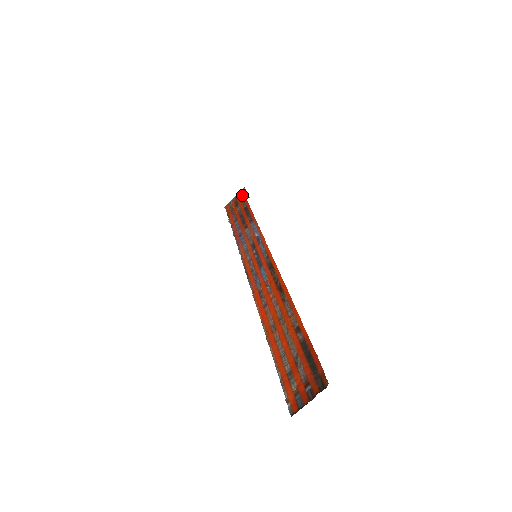
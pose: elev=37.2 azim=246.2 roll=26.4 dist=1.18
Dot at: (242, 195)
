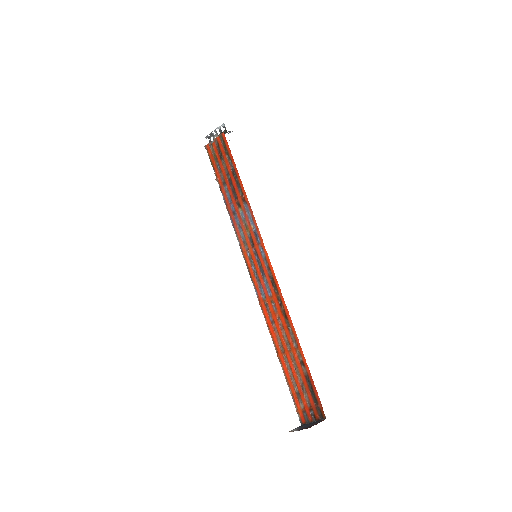
Dot at: (225, 144)
